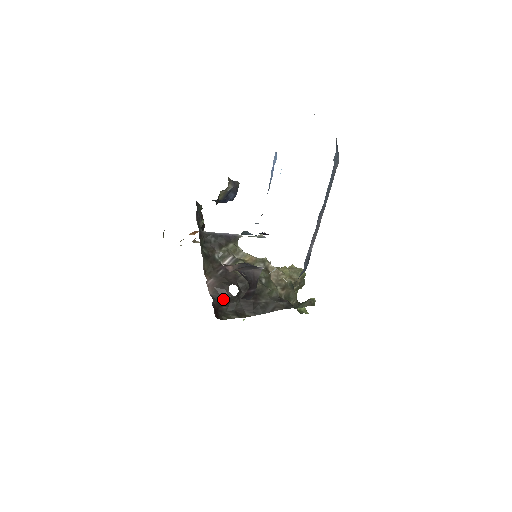
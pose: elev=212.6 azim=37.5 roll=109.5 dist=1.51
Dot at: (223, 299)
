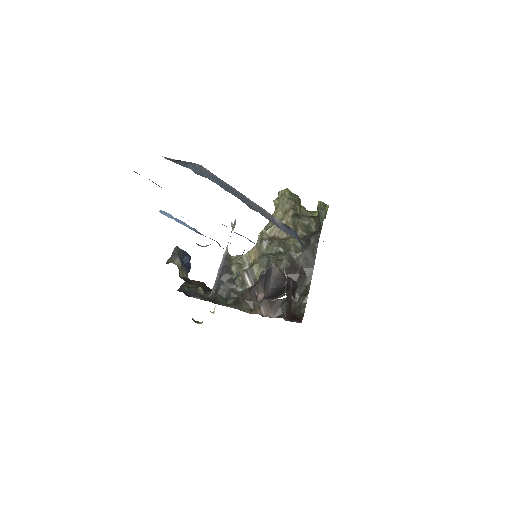
Dot at: (285, 306)
